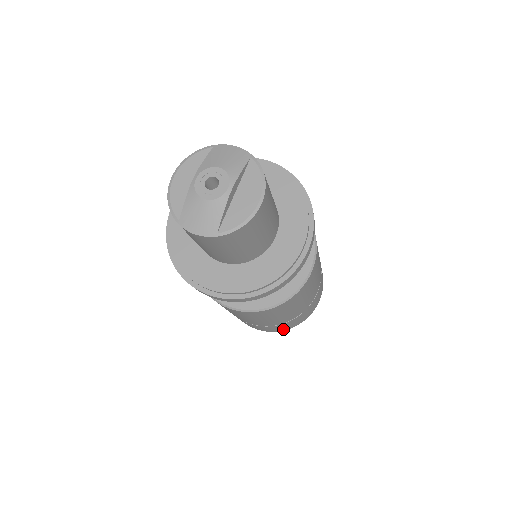
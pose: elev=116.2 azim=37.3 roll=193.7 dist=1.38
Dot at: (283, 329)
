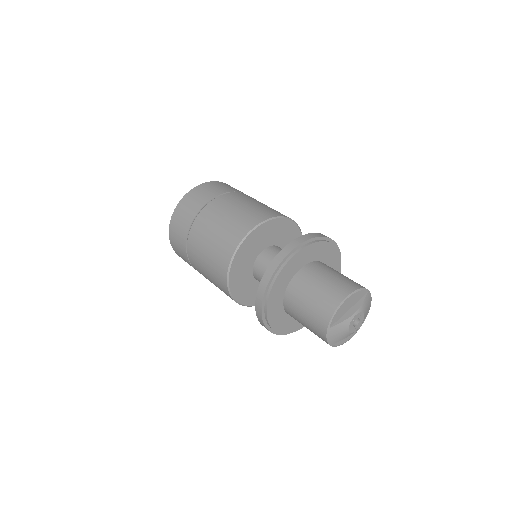
Dot at: occluded
